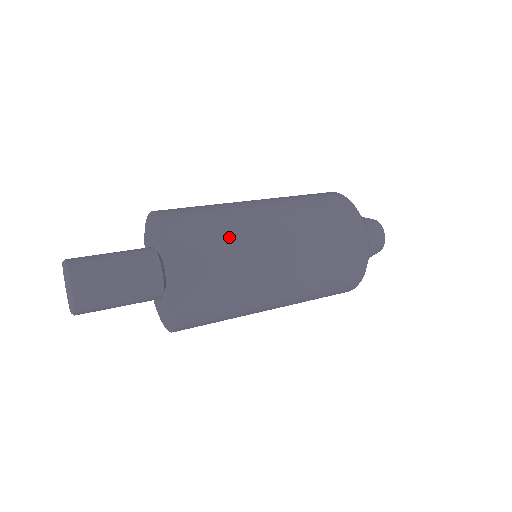
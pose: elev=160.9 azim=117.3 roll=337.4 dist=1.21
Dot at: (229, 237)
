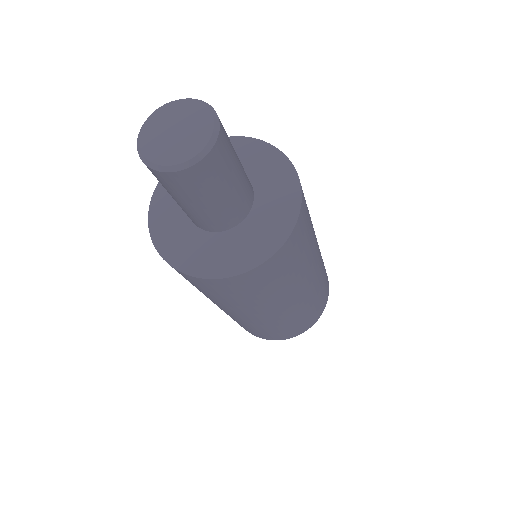
Dot at: (312, 233)
